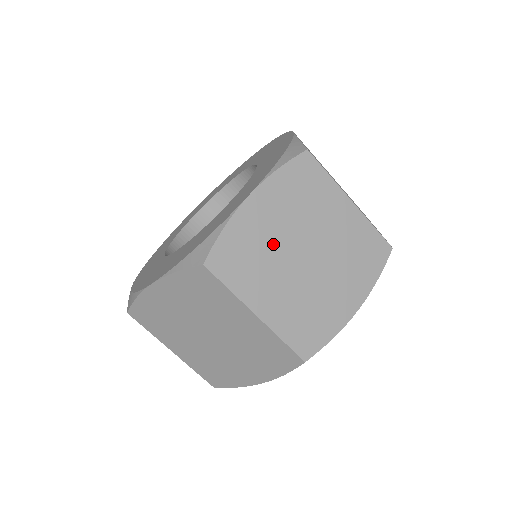
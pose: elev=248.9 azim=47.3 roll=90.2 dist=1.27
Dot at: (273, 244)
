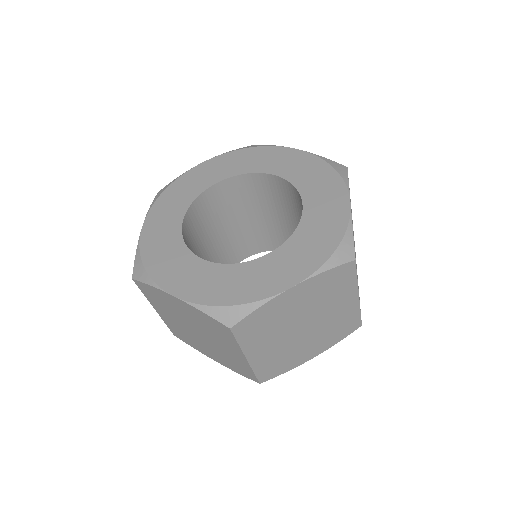
Dot at: (287, 319)
